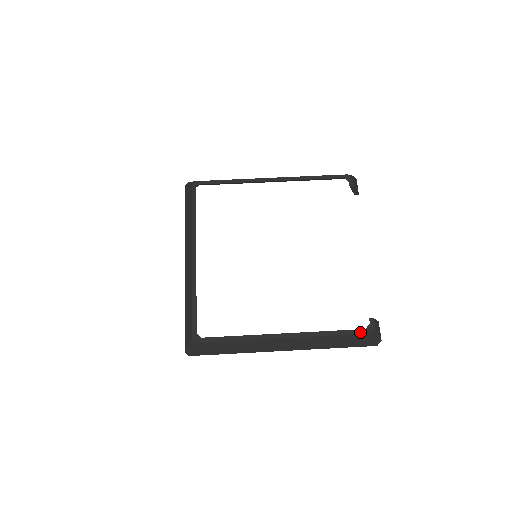
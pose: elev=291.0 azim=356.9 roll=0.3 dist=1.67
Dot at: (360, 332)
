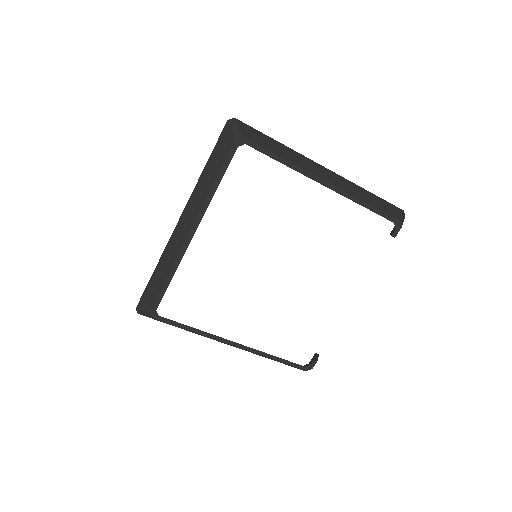
Dot at: (299, 367)
